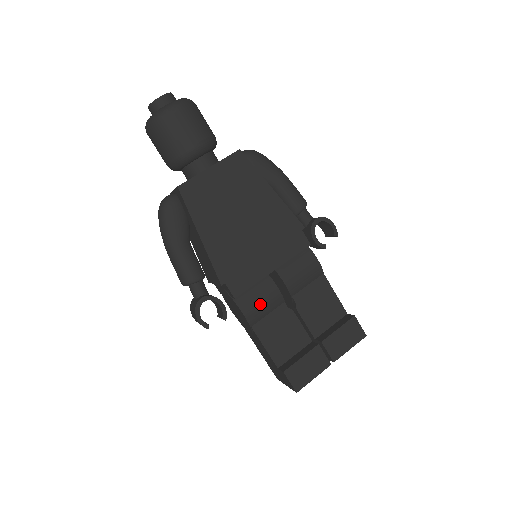
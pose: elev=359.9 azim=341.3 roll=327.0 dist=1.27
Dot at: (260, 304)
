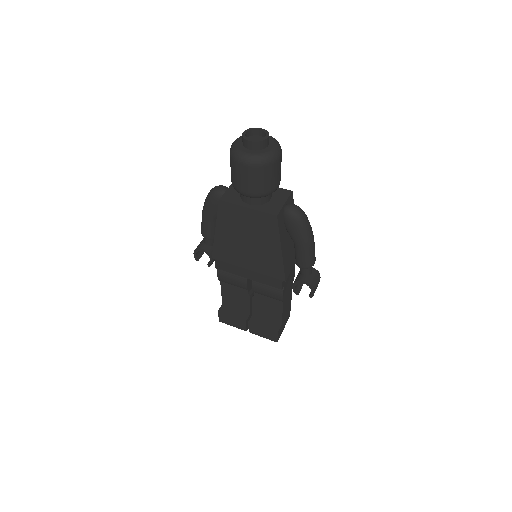
Dot at: (230, 280)
